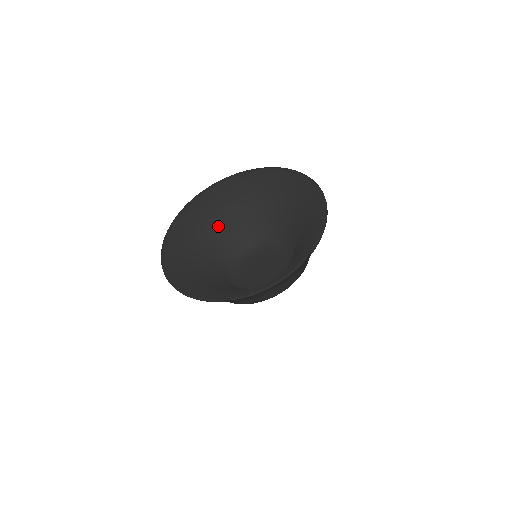
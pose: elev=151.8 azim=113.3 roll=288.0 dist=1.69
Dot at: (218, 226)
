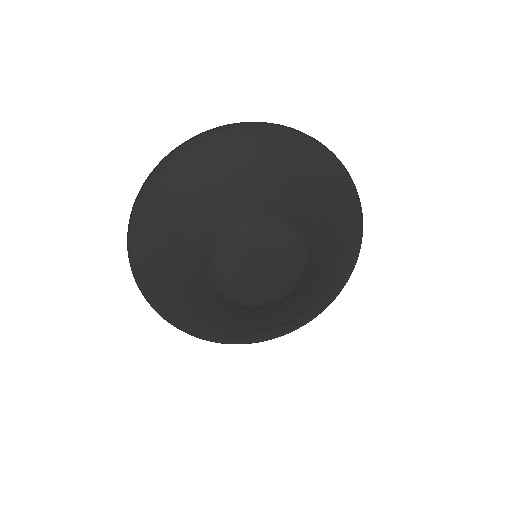
Dot at: (198, 198)
